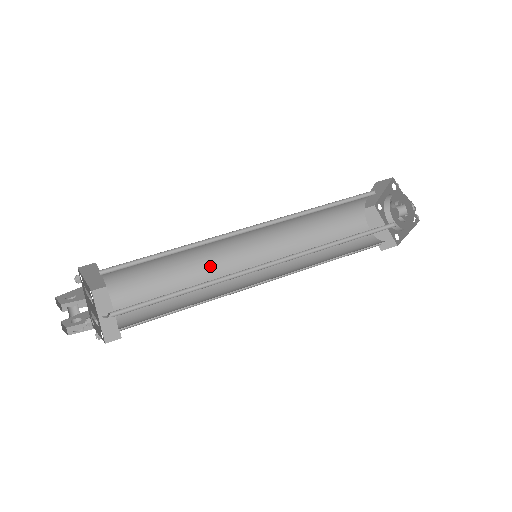
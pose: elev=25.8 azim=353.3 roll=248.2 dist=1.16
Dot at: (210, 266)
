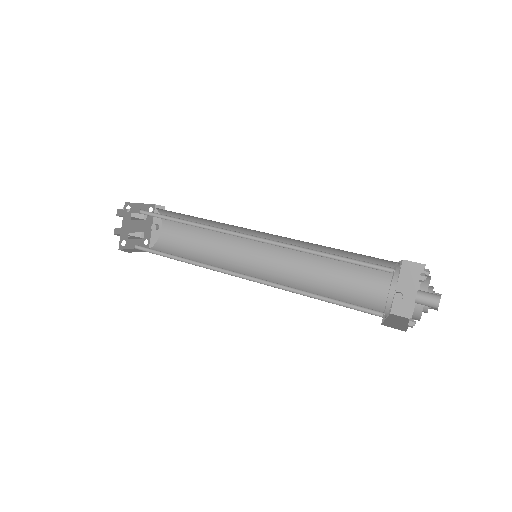
Dot at: occluded
